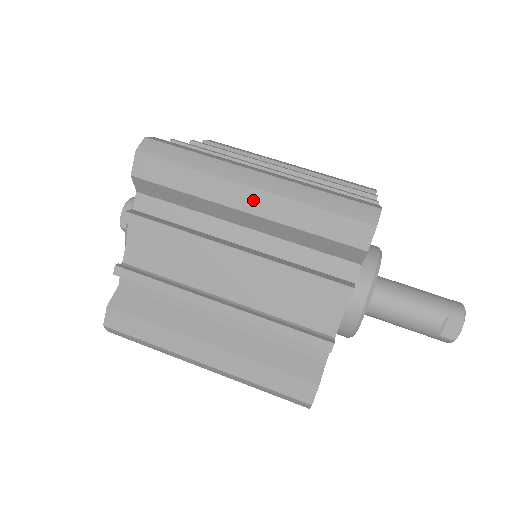
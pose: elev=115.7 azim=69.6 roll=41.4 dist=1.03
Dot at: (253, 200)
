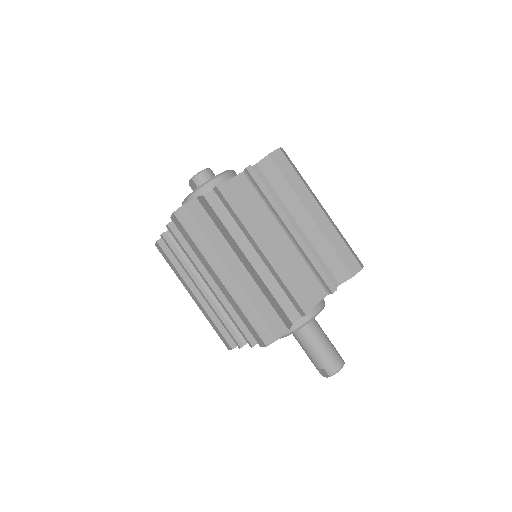
Dot at: (220, 284)
